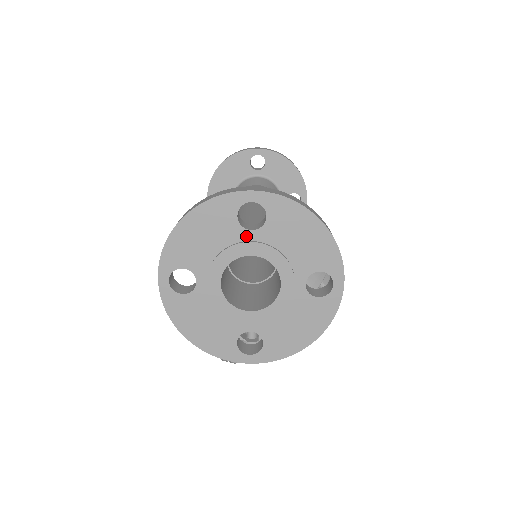
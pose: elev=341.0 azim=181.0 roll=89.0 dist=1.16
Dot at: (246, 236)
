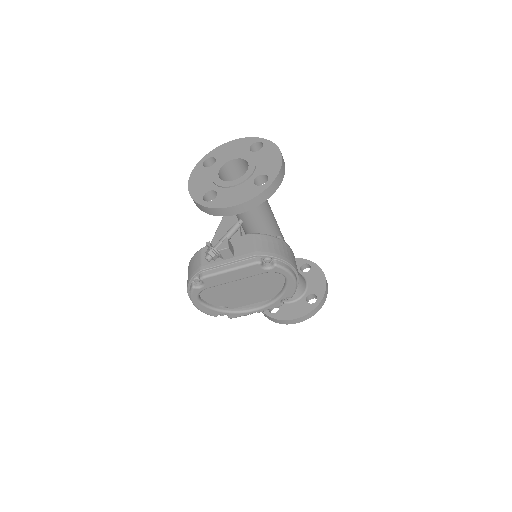
Dot at: (248, 153)
